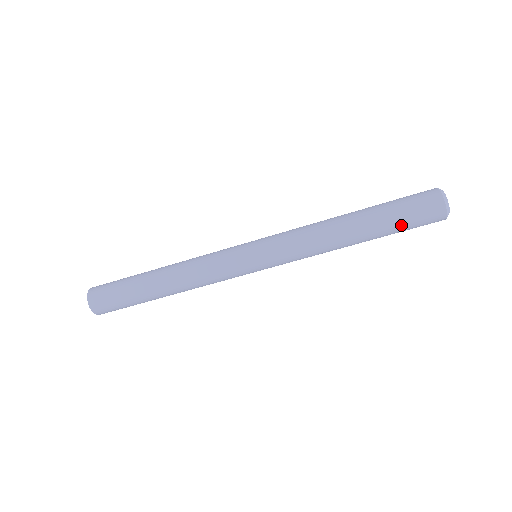
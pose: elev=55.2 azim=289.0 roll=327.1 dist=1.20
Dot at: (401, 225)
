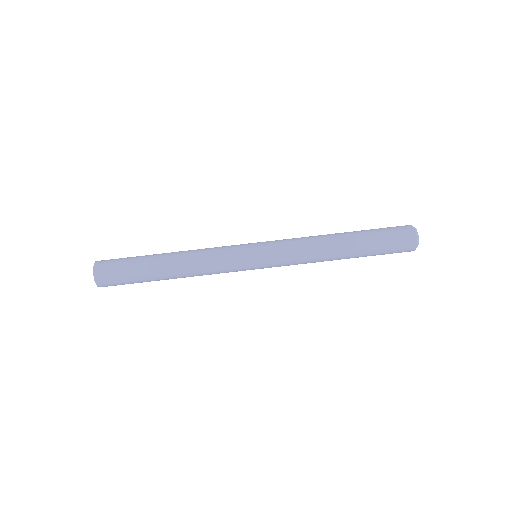
Dot at: (380, 252)
